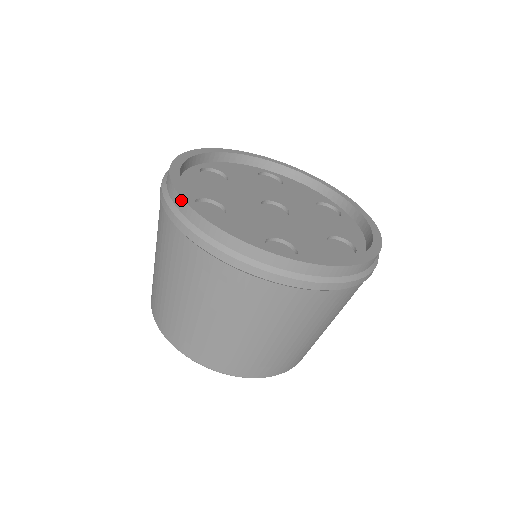
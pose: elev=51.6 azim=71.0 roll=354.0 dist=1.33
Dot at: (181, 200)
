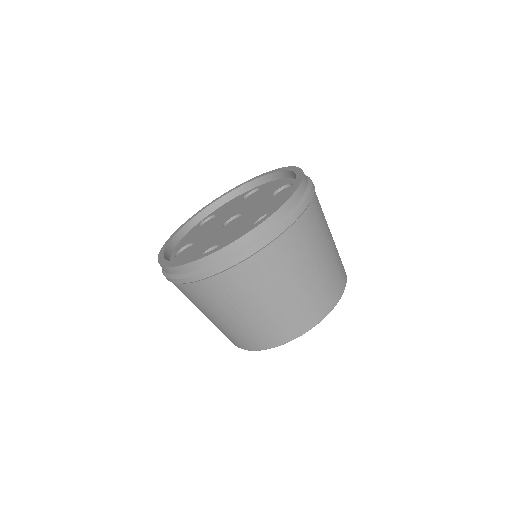
Dot at: occluded
